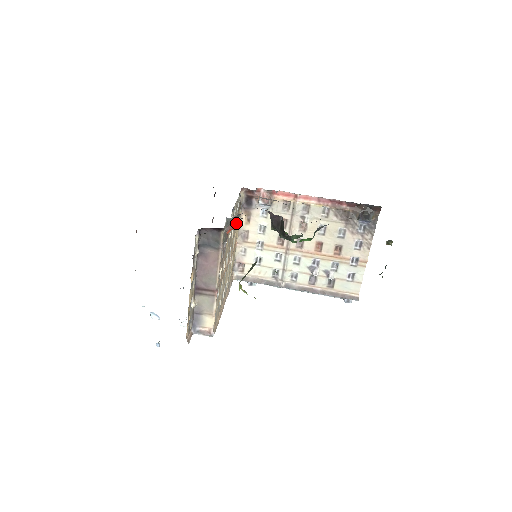
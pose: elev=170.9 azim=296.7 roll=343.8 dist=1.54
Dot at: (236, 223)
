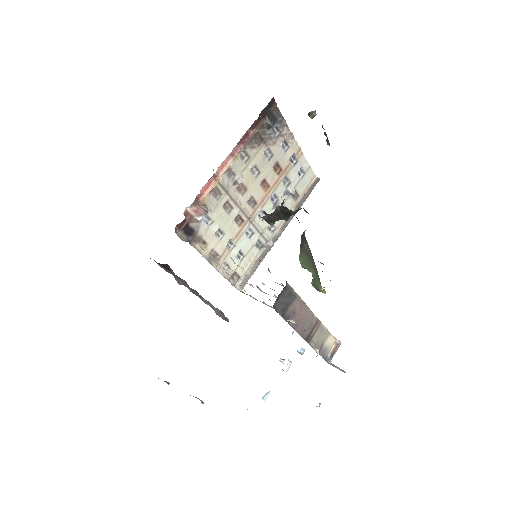
Dot at: occluded
